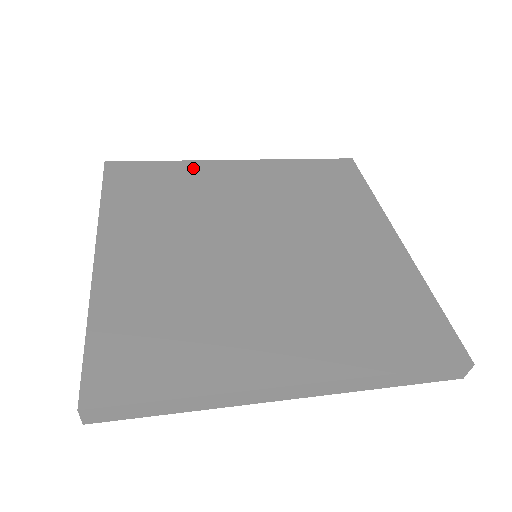
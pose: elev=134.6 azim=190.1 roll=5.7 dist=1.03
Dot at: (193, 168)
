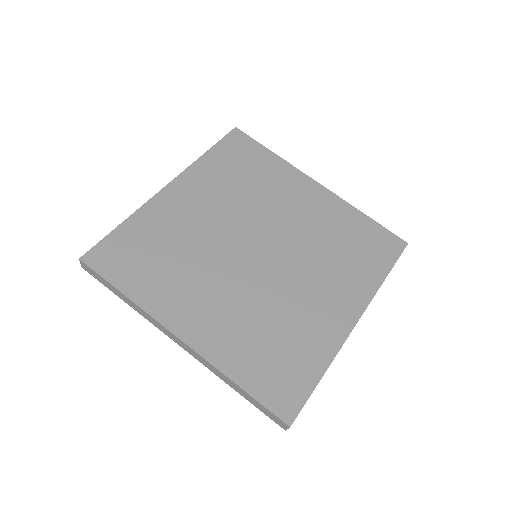
Dot at: (283, 169)
